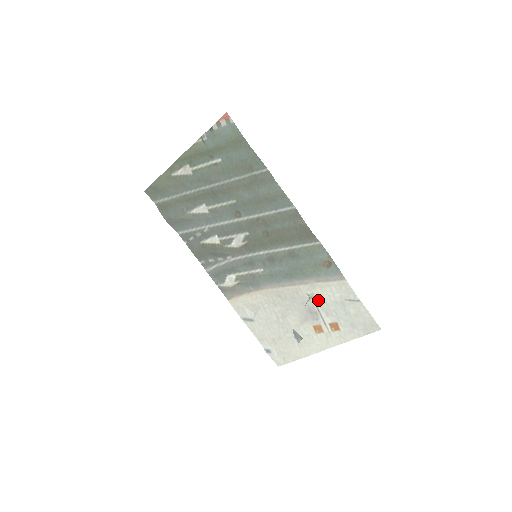
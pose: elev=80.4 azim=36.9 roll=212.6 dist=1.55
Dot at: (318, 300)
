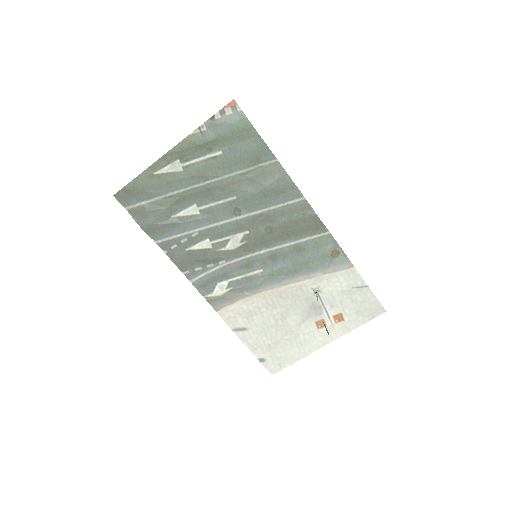
Dot at: (323, 293)
